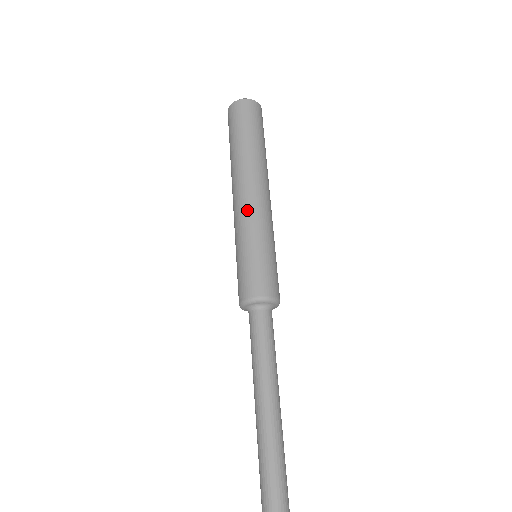
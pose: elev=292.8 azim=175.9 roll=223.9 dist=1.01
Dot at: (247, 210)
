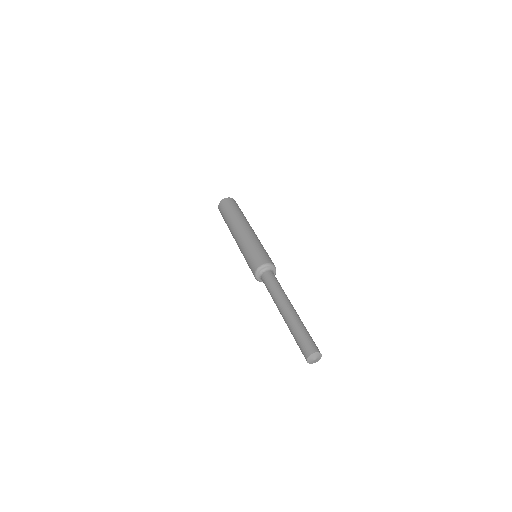
Dot at: (252, 234)
